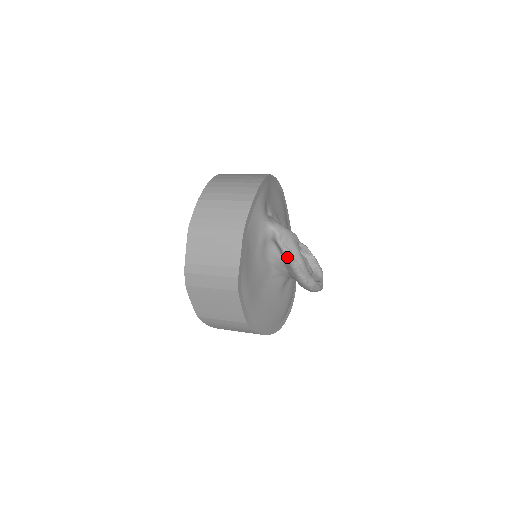
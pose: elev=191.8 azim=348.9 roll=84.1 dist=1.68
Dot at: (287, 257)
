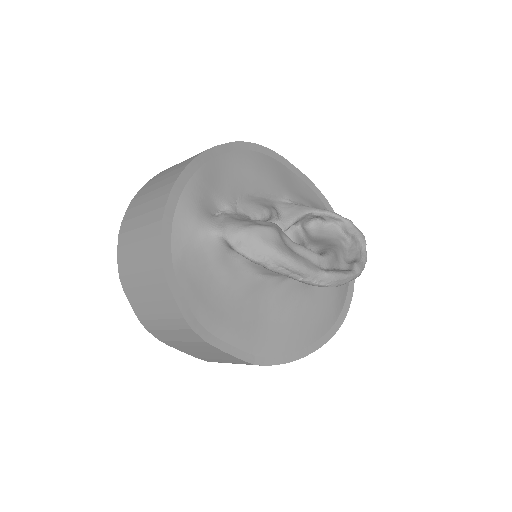
Dot at: (263, 266)
